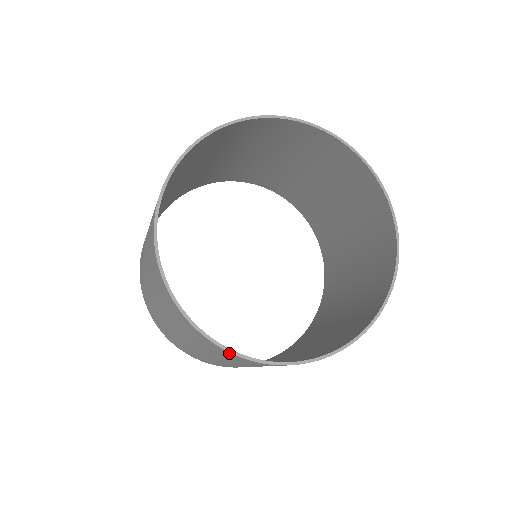
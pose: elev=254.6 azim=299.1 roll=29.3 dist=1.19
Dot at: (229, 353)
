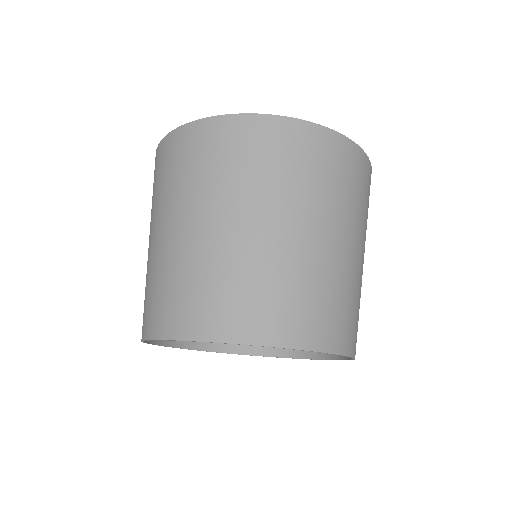
Dot at: (236, 349)
